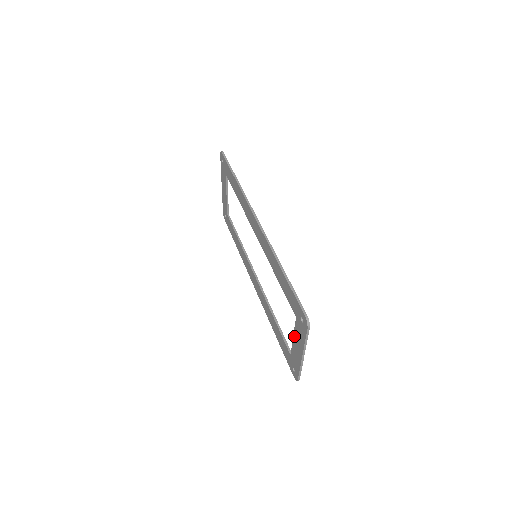
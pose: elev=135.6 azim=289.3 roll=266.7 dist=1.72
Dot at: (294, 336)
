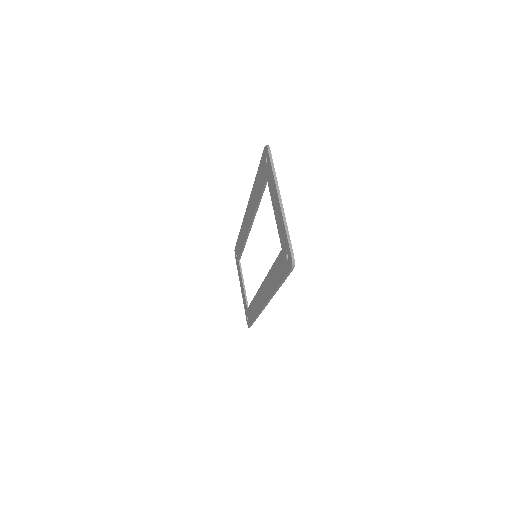
Dot at: (273, 206)
